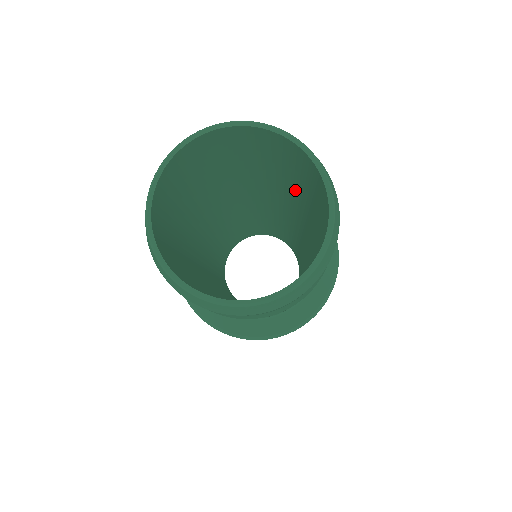
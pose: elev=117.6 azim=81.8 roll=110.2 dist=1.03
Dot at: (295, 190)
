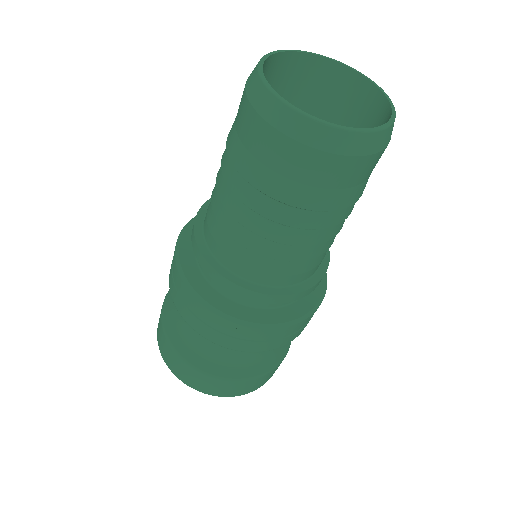
Dot at: occluded
